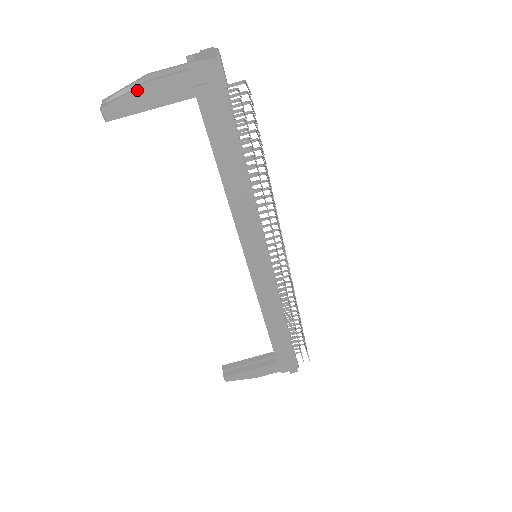
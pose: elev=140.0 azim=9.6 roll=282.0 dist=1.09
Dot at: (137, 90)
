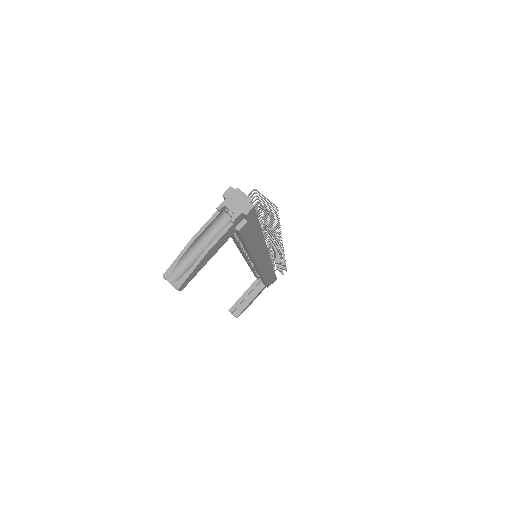
Dot at: (201, 261)
